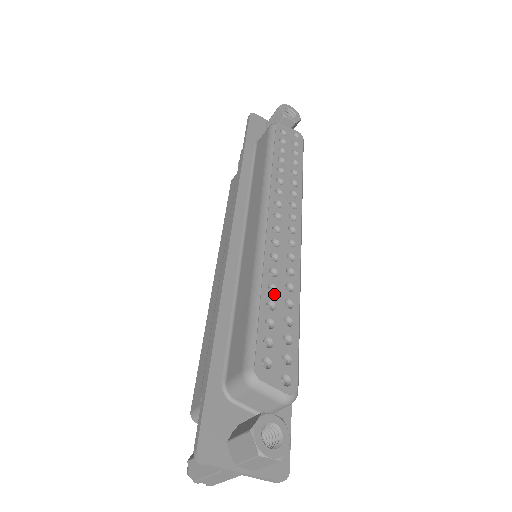
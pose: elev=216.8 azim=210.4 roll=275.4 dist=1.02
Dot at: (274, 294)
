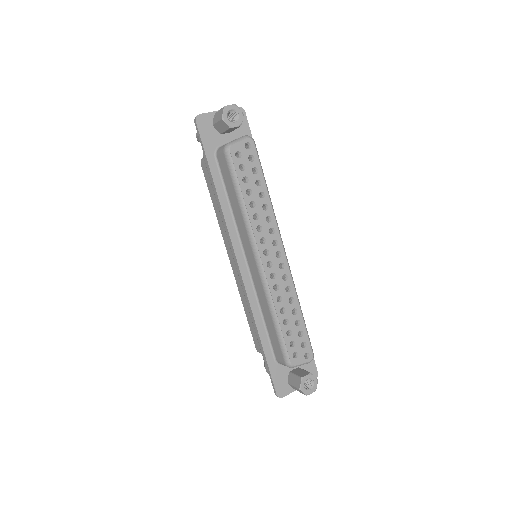
Dot at: (285, 313)
